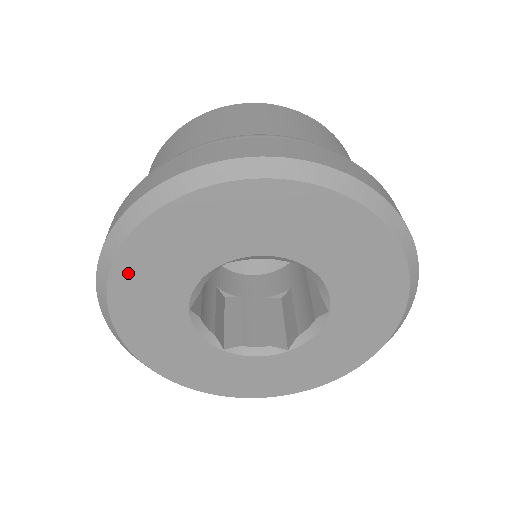
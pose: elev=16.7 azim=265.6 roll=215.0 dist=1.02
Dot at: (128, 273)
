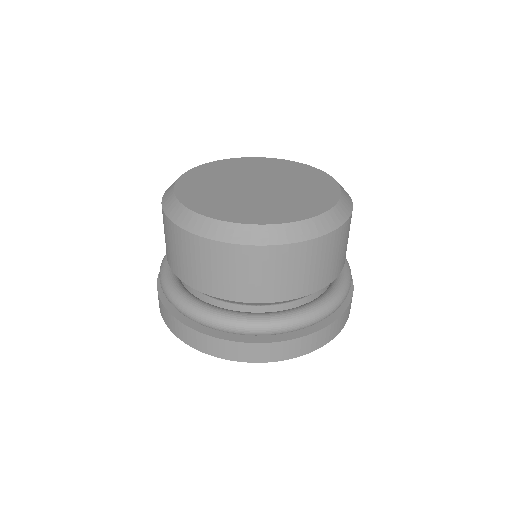
Dot at: occluded
